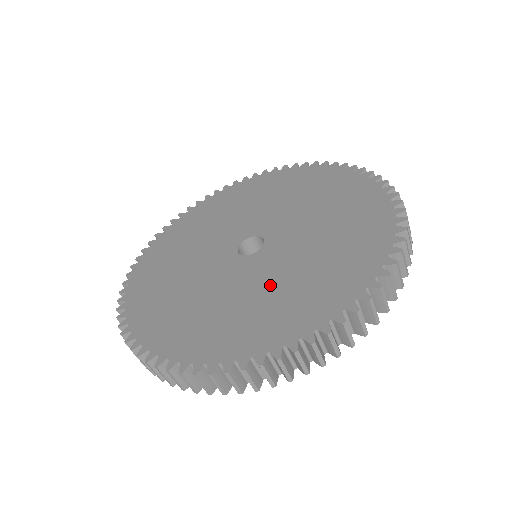
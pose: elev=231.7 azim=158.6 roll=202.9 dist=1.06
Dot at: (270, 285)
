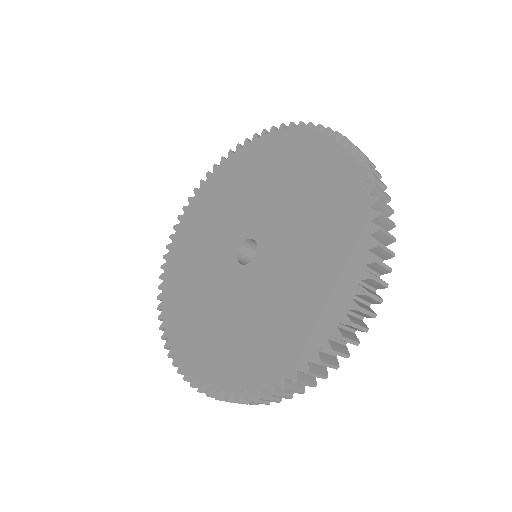
Dot at: (215, 309)
